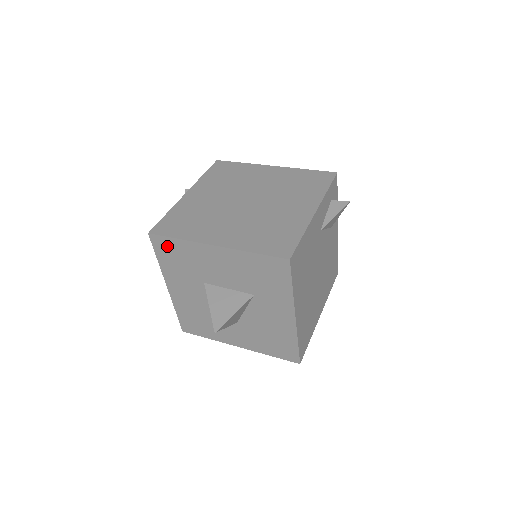
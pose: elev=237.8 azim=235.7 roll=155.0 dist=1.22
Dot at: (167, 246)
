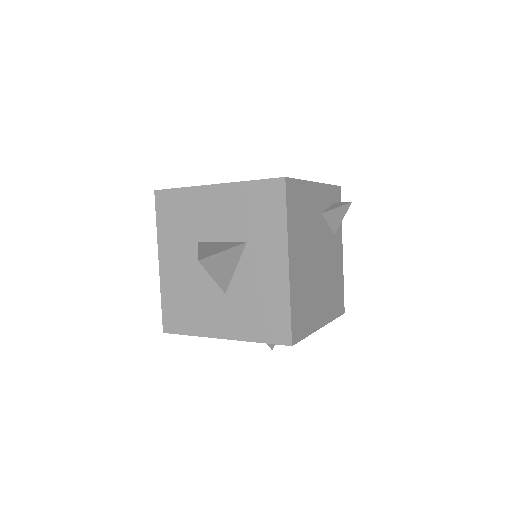
Dot at: (169, 201)
